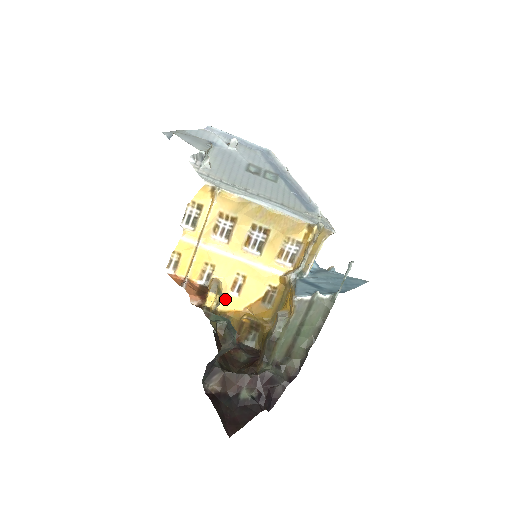
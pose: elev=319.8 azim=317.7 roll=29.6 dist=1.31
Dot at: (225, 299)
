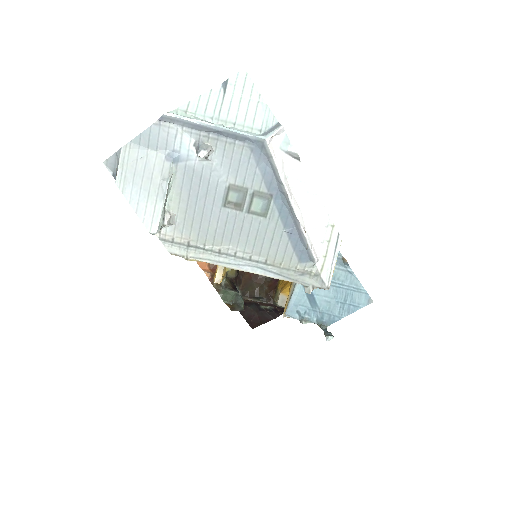
Dot at: occluded
